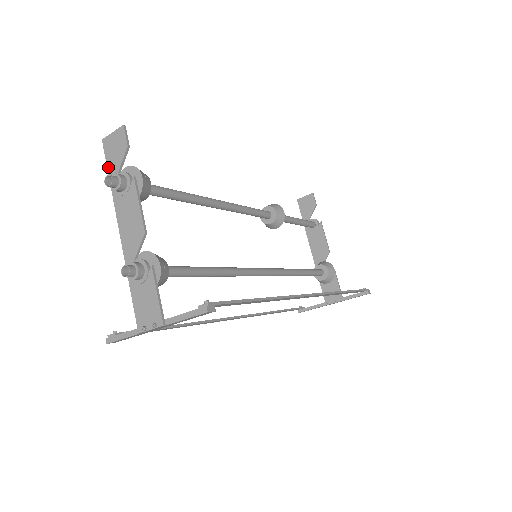
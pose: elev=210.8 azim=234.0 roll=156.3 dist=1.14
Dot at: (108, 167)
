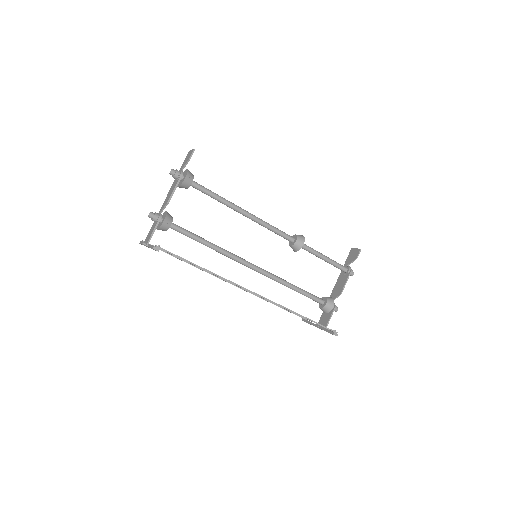
Dot at: (182, 165)
